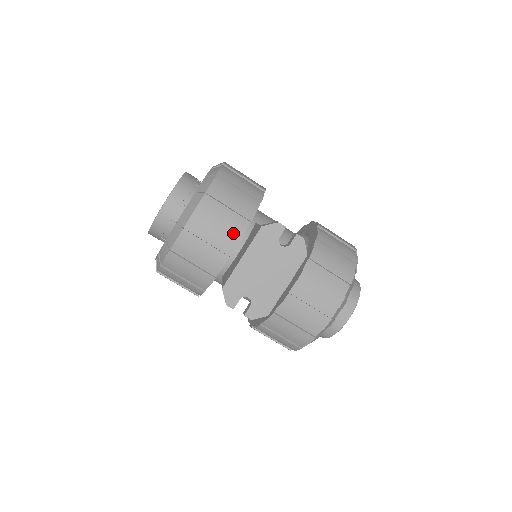
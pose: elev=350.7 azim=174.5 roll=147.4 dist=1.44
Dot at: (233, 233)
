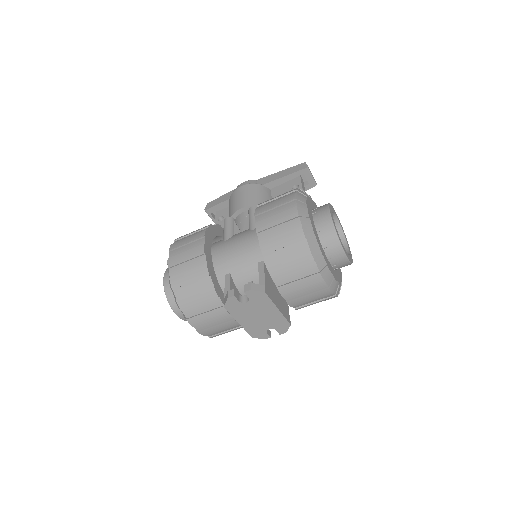
Dot at: (219, 313)
